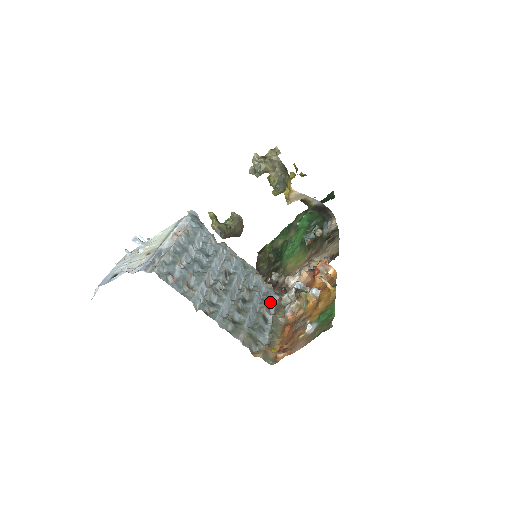
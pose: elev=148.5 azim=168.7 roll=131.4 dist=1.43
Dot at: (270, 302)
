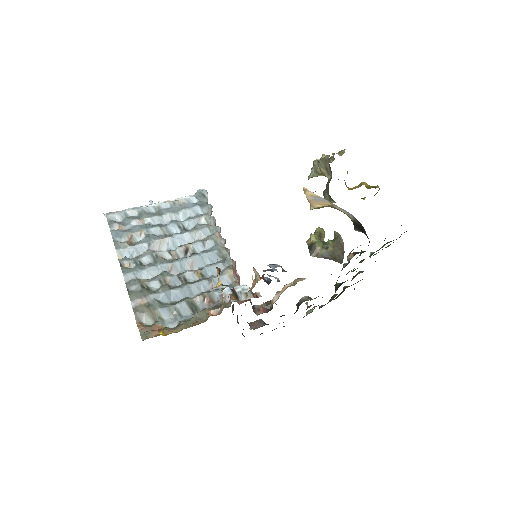
Dot at: (218, 298)
